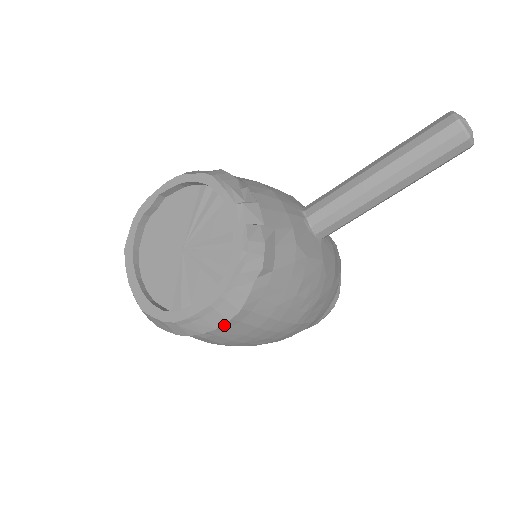
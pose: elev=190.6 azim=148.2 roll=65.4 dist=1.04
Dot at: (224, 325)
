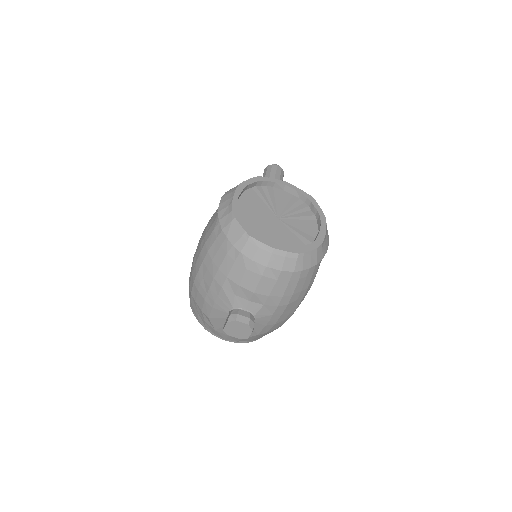
Dot at: occluded
